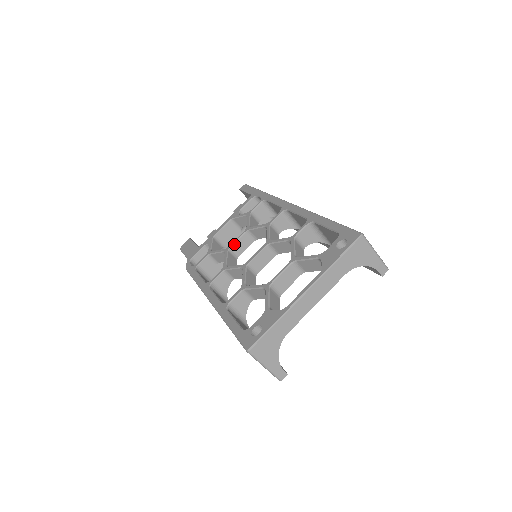
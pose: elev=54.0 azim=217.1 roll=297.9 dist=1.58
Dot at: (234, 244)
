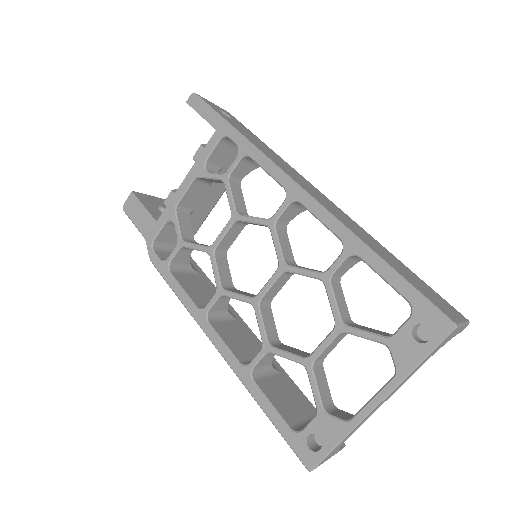
Dot at: (220, 242)
